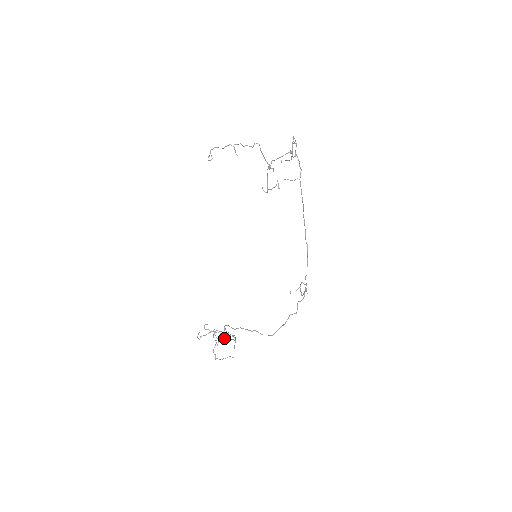
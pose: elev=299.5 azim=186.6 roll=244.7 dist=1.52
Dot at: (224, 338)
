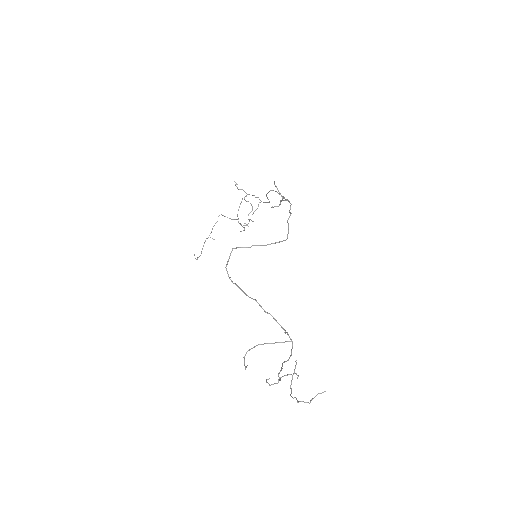
Dot at: (286, 361)
